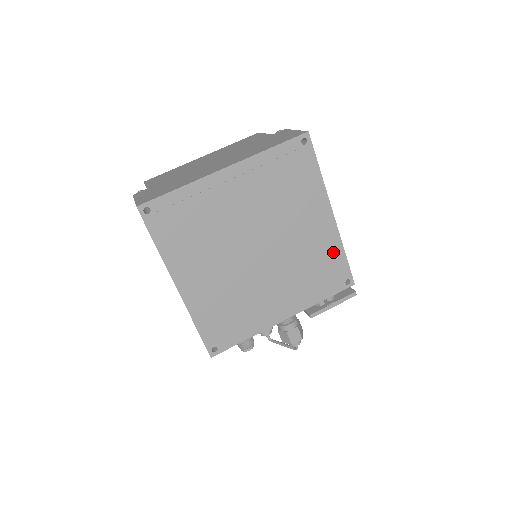
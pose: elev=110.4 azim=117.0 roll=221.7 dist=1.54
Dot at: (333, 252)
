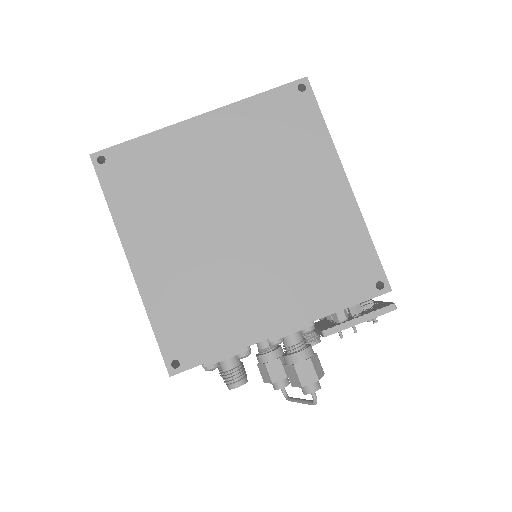
Dot at: (352, 237)
